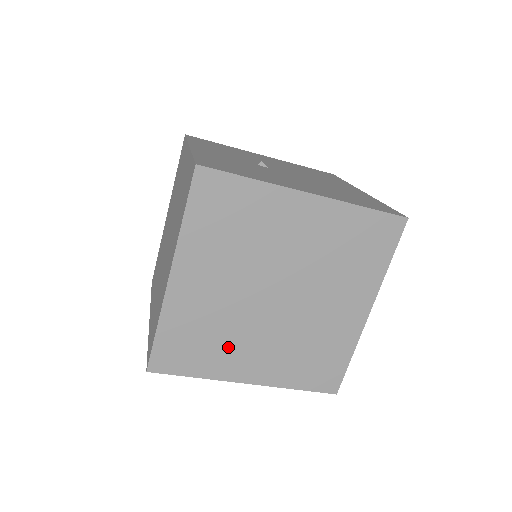
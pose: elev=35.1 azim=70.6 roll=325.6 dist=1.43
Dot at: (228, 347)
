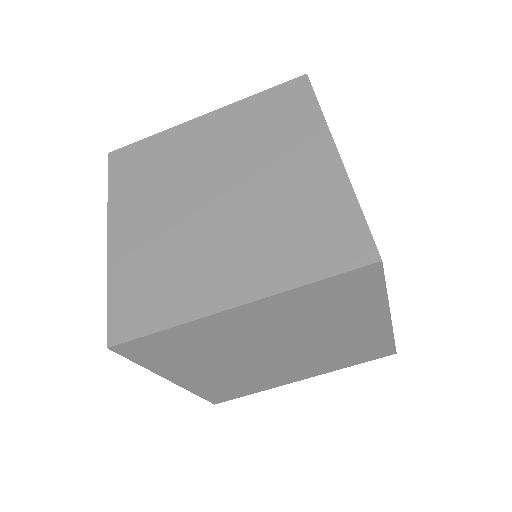
Dot at: (197, 361)
